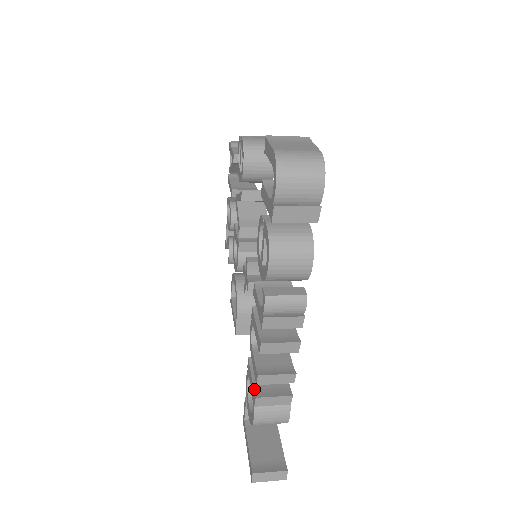
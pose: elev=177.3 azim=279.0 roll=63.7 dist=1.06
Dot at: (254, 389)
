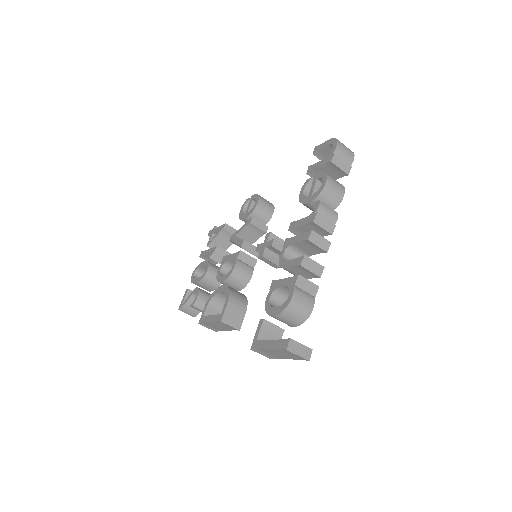
Dot at: (293, 276)
